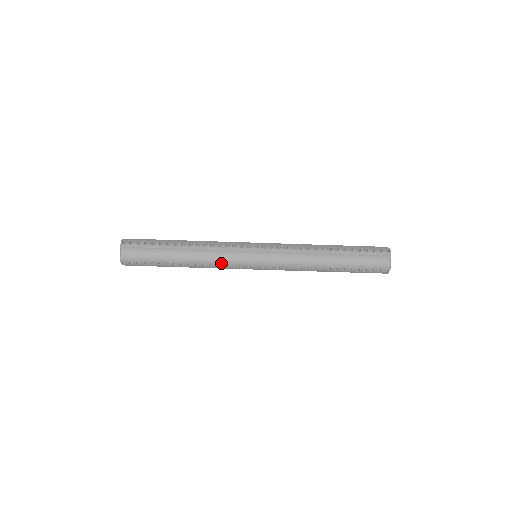
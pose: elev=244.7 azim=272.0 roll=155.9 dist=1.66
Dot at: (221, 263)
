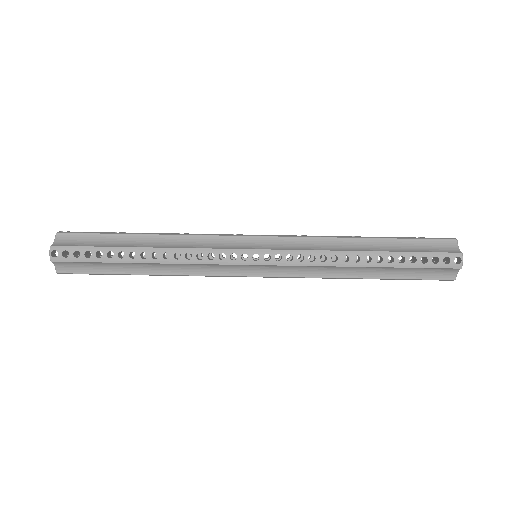
Dot at: (203, 251)
